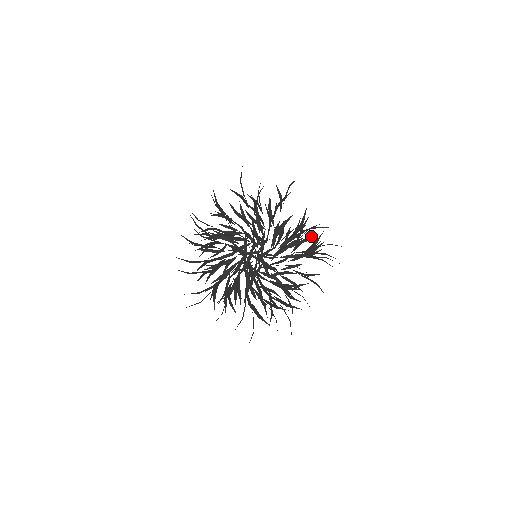
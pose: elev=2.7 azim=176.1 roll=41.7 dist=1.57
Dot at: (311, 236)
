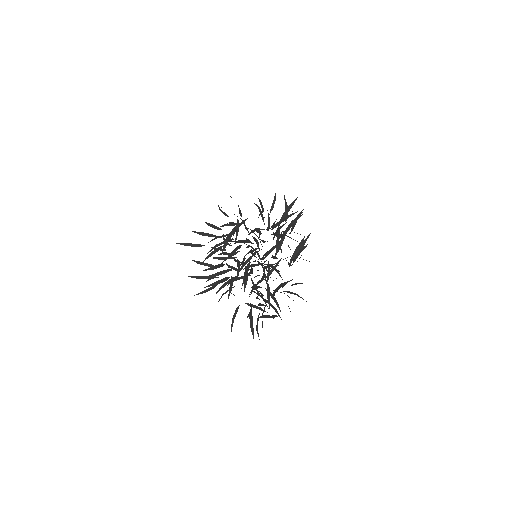
Dot at: occluded
